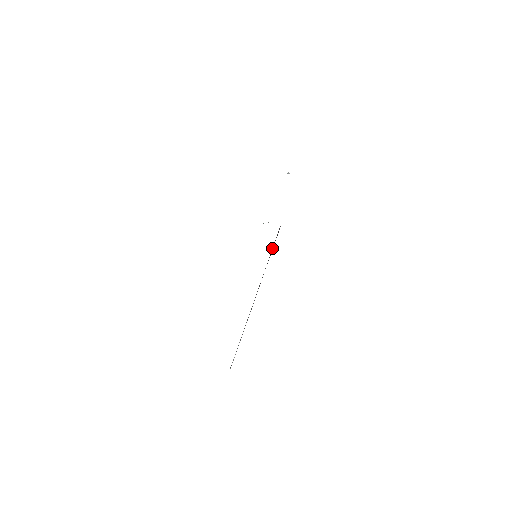
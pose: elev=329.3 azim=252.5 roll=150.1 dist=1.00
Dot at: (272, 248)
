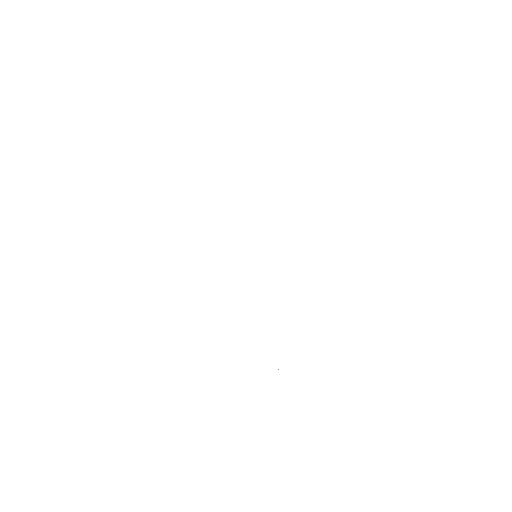
Dot at: occluded
